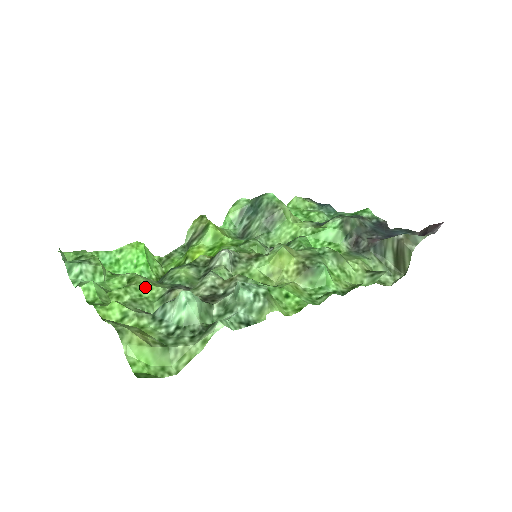
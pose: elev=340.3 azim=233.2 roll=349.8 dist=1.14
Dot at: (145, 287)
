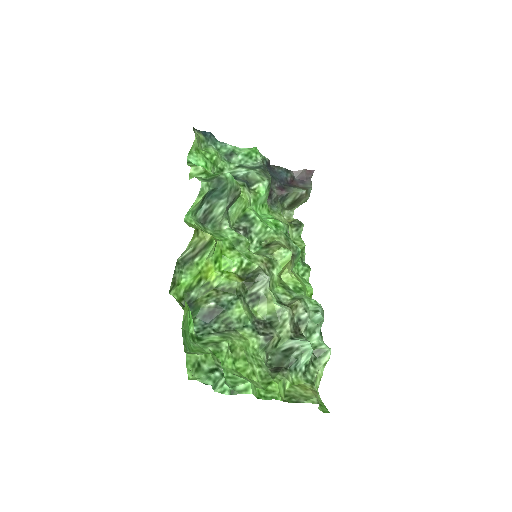
Dot at: (247, 347)
